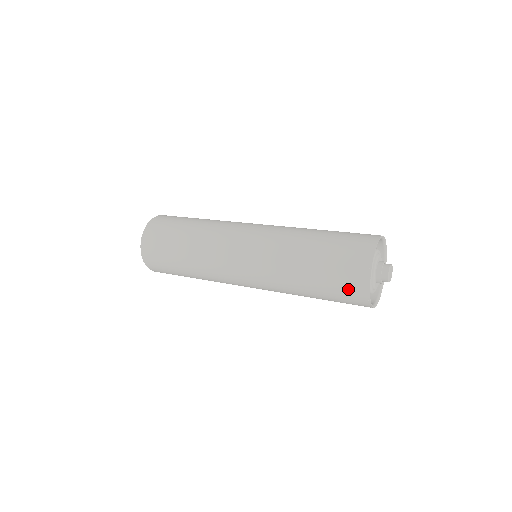
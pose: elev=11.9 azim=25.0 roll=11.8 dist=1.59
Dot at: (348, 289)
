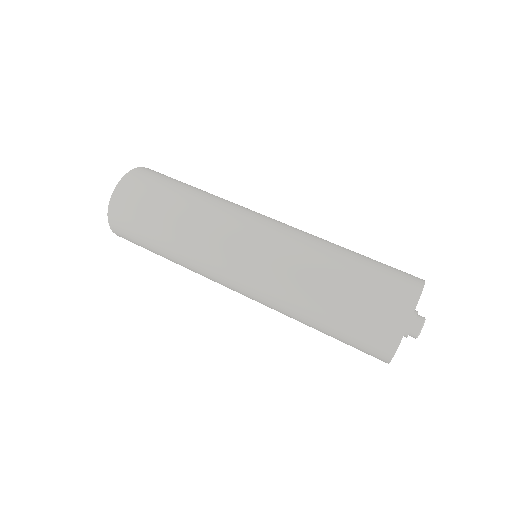
Dot at: (371, 335)
